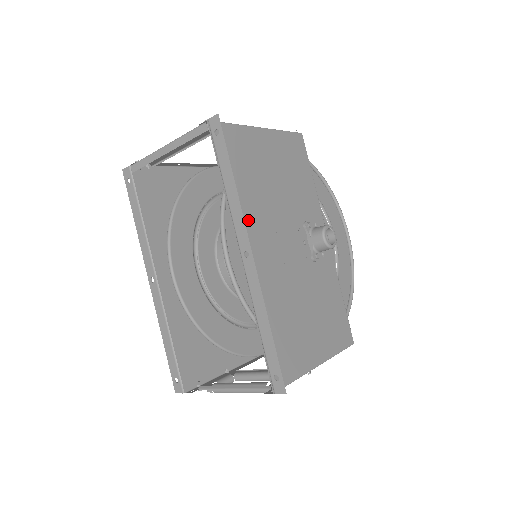
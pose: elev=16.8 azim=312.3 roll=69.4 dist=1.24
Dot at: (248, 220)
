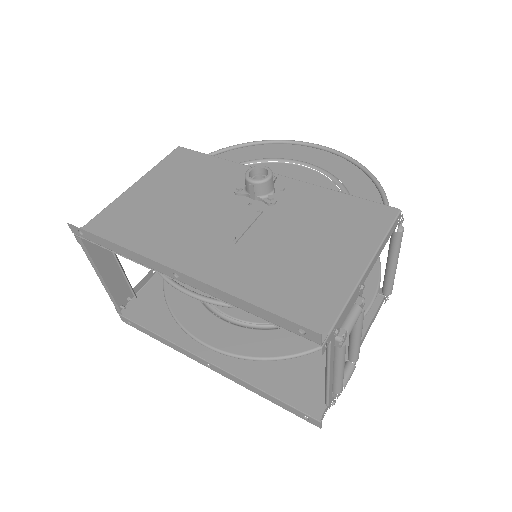
Dot at: (167, 251)
